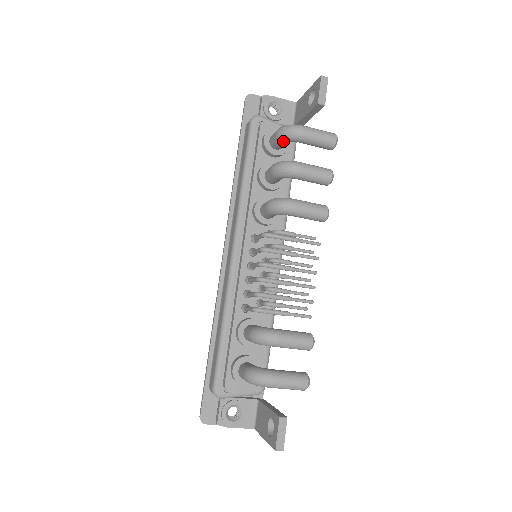
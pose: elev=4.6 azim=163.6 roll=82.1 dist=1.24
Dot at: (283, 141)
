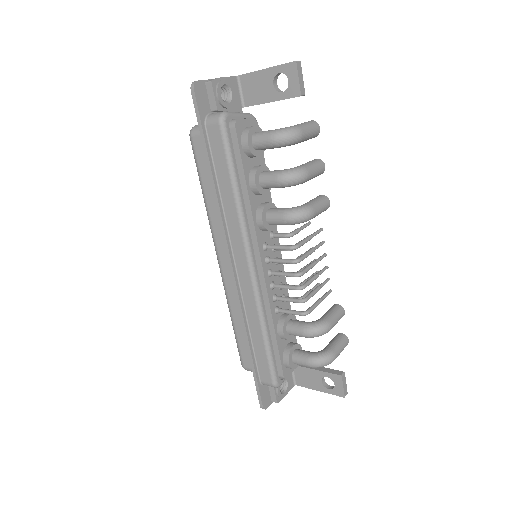
Dot at: (279, 147)
